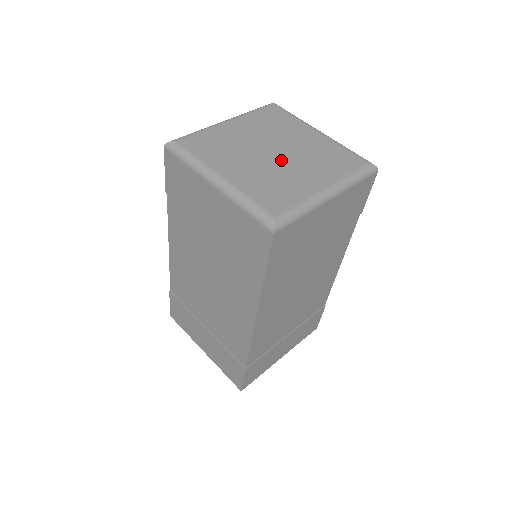
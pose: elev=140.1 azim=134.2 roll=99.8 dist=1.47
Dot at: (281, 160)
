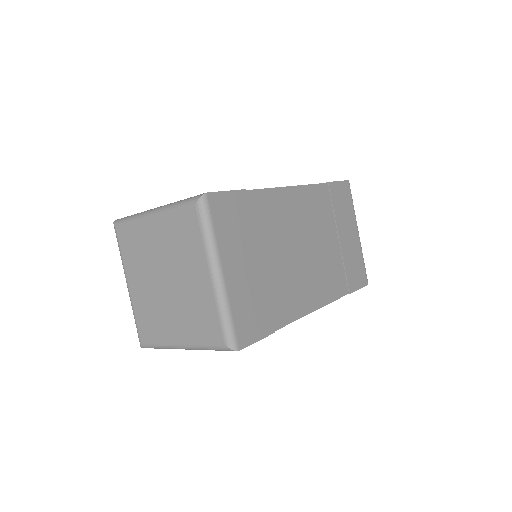
Dot at: (174, 284)
